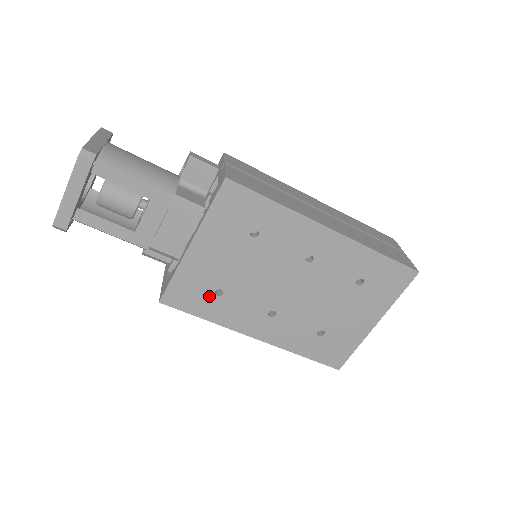
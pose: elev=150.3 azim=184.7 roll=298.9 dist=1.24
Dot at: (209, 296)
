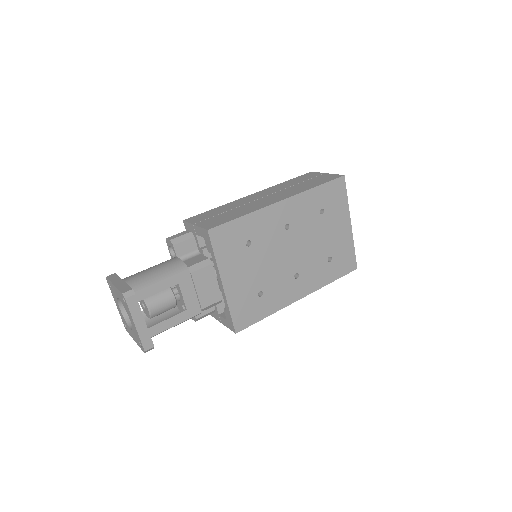
Dot at: (257, 302)
